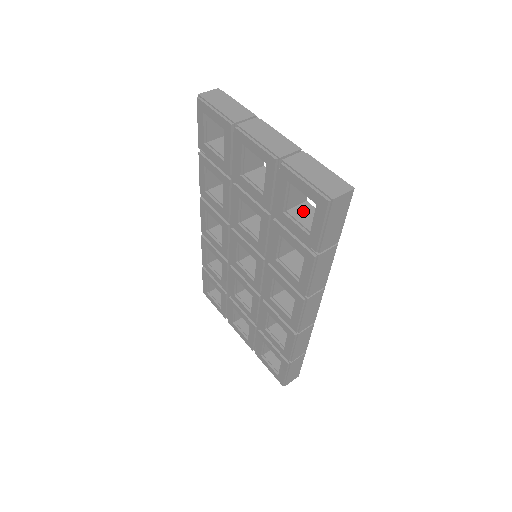
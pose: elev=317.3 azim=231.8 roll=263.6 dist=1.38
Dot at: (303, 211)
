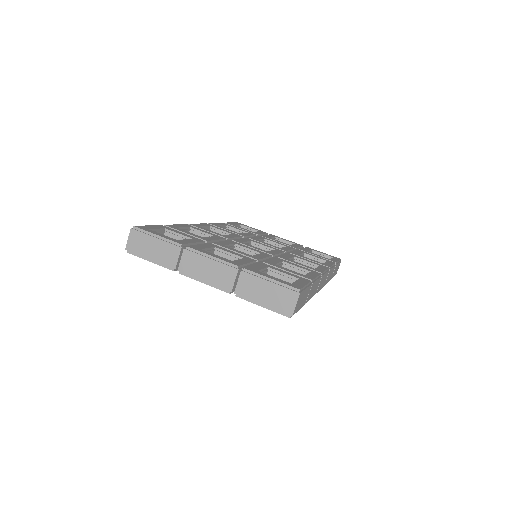
Dot at: occluded
